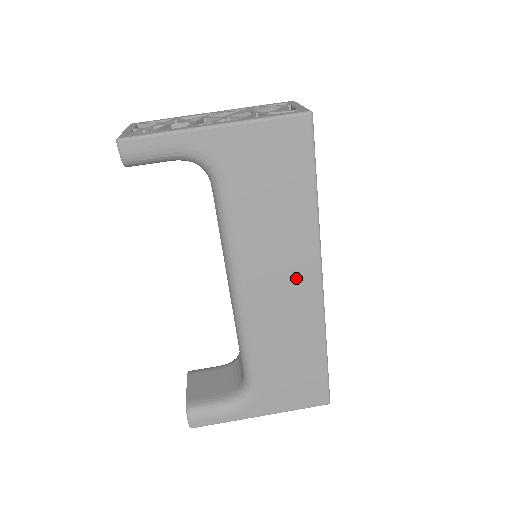
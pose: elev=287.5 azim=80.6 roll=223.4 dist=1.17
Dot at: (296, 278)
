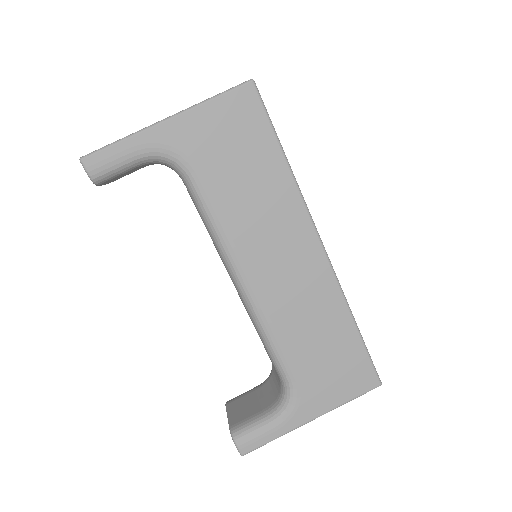
Dot at: (295, 250)
